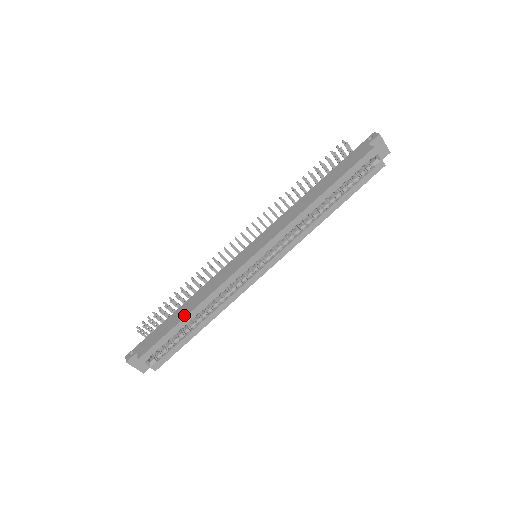
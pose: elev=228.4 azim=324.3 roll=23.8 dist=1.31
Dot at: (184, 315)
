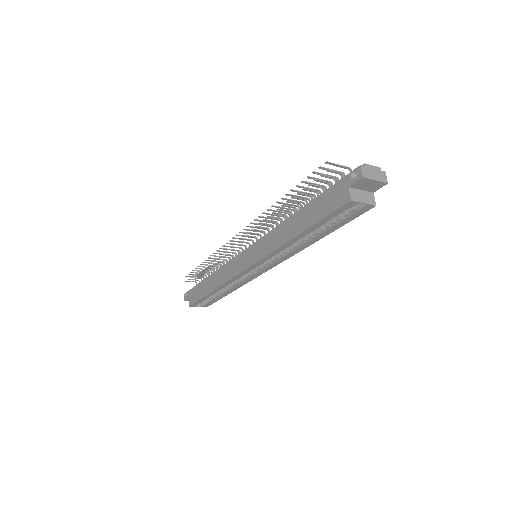
Dot at: (209, 290)
